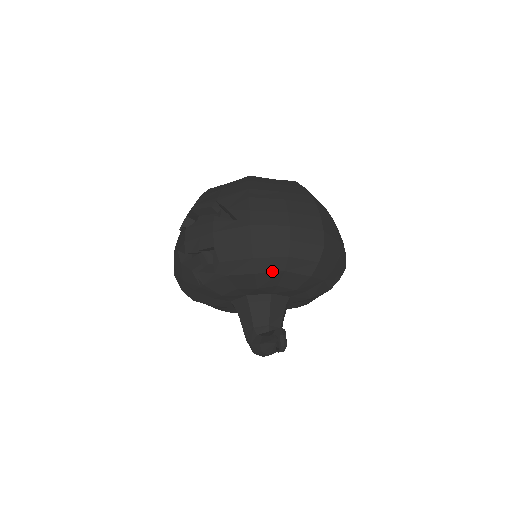
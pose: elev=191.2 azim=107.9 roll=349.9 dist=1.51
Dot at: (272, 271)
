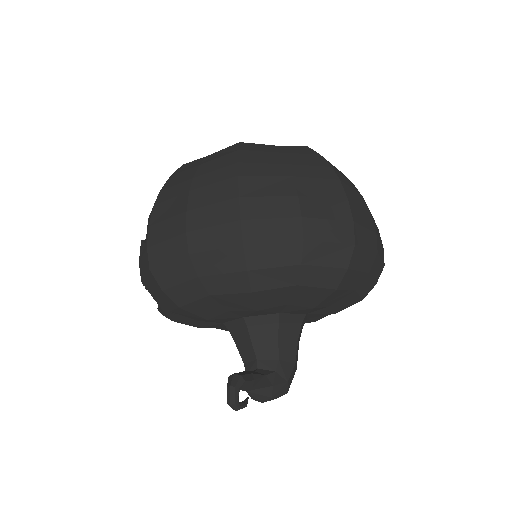
Dot at: (195, 299)
